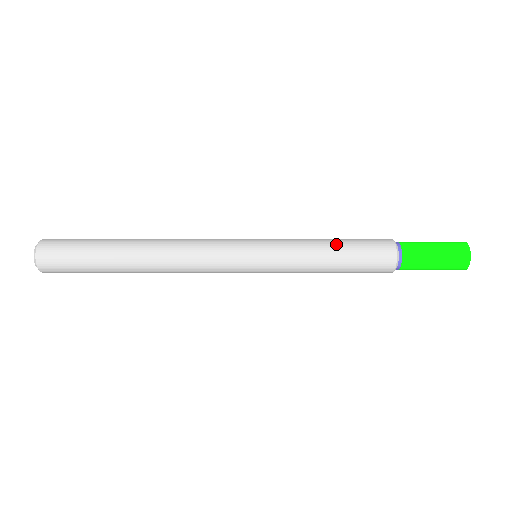
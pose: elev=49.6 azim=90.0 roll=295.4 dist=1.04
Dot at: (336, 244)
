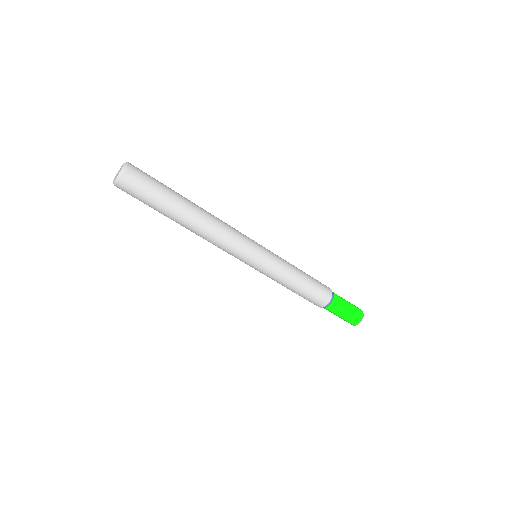
Dot at: (302, 284)
